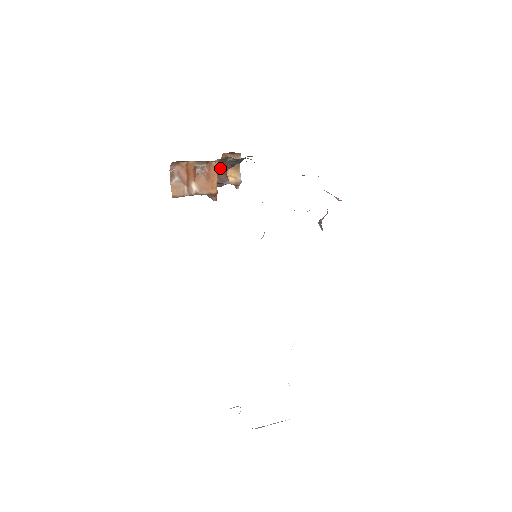
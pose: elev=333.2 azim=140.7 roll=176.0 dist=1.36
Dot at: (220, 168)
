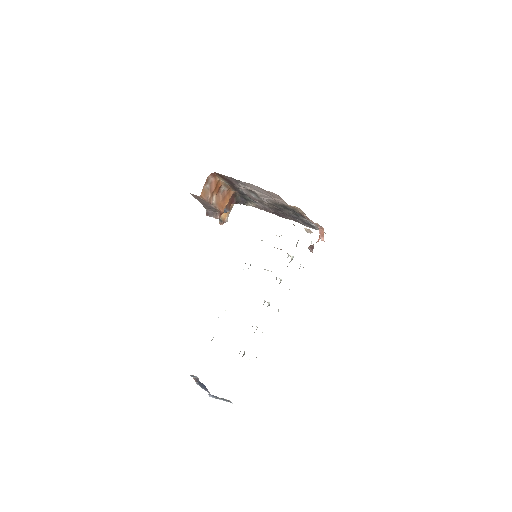
Dot at: (250, 190)
